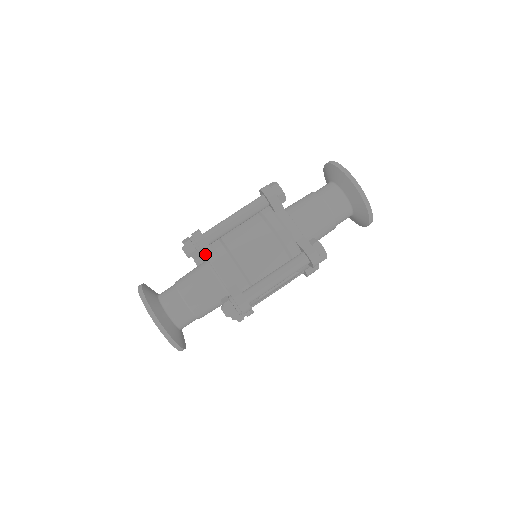
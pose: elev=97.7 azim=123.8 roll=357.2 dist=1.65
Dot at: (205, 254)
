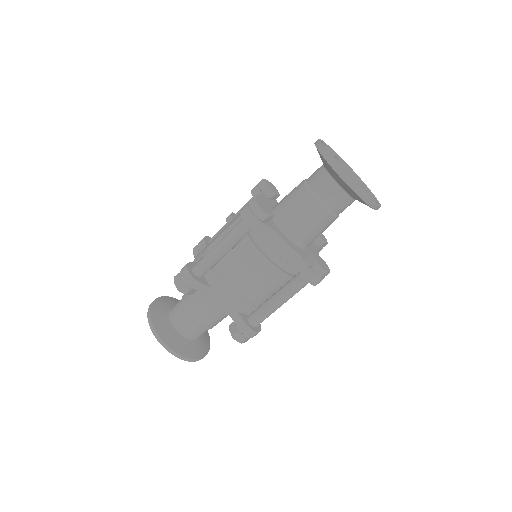
Dot at: (200, 291)
